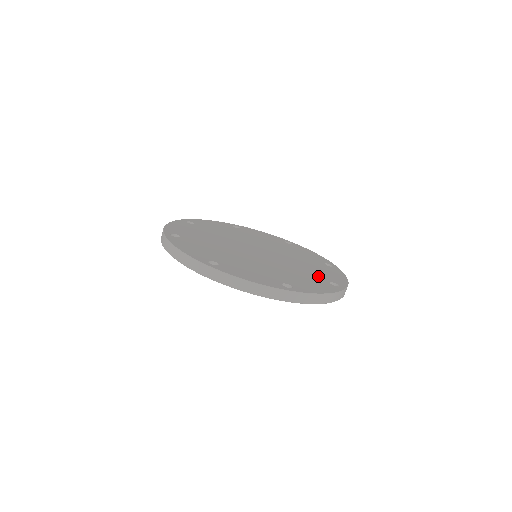
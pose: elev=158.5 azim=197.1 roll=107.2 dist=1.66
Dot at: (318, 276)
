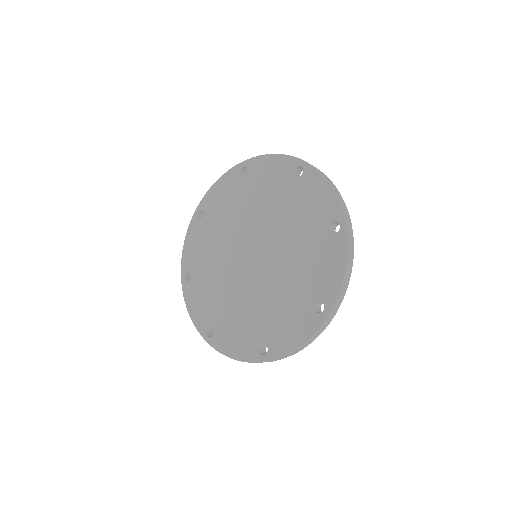
Dot at: (305, 292)
